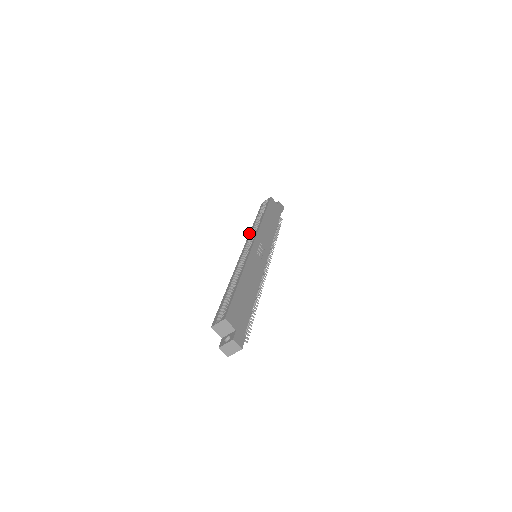
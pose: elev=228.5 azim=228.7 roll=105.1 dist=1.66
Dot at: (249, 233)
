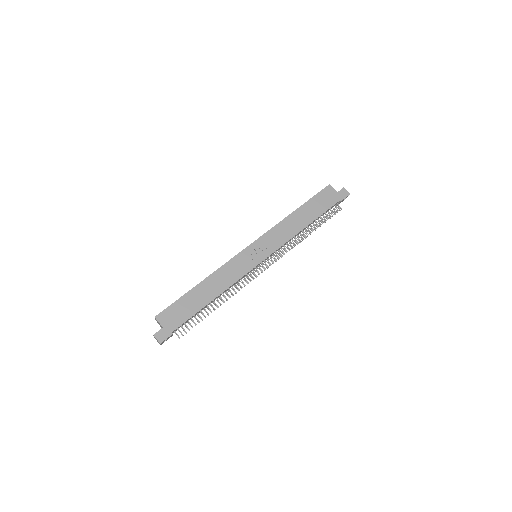
Dot at: occluded
